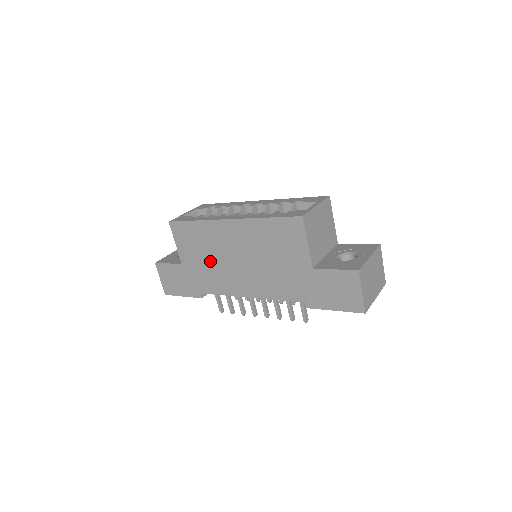
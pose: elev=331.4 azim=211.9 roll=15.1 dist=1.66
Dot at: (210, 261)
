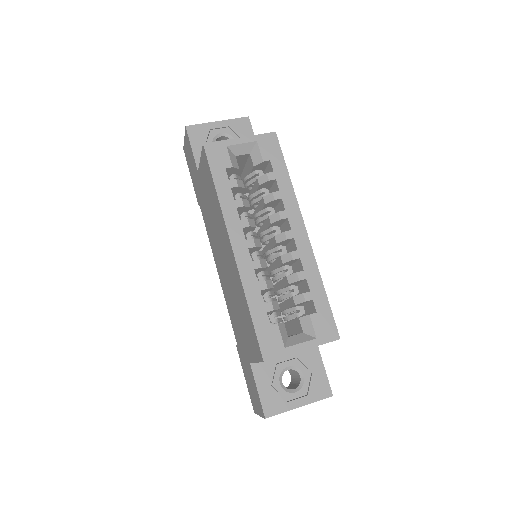
Dot at: (211, 218)
